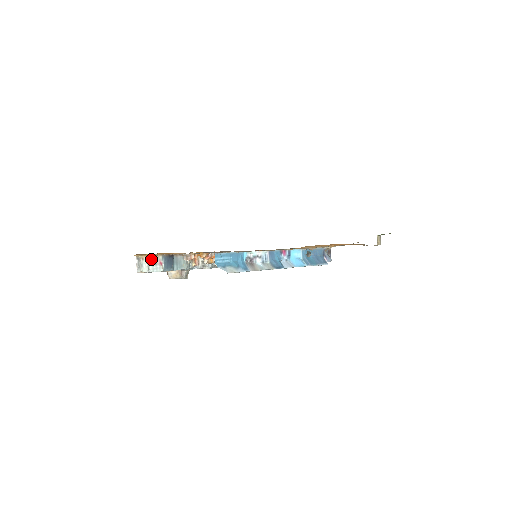
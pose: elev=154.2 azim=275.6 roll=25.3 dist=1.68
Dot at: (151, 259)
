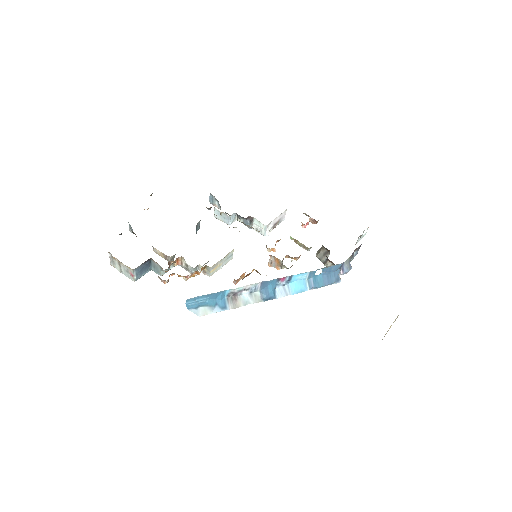
Dot at: (122, 265)
